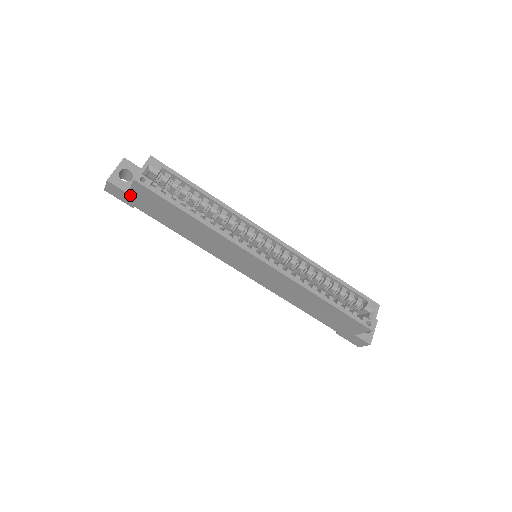
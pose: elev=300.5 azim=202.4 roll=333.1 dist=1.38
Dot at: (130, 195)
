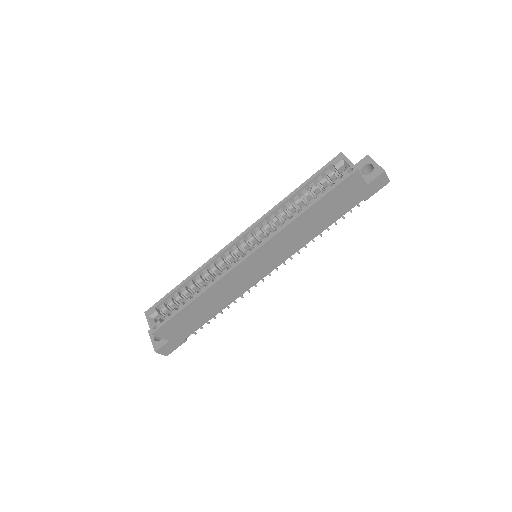
Dot at: (171, 340)
